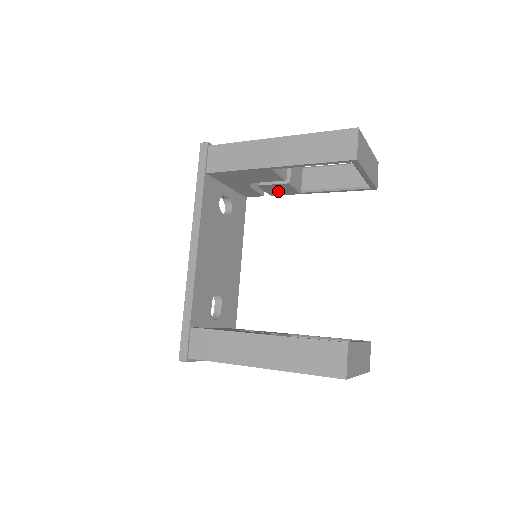
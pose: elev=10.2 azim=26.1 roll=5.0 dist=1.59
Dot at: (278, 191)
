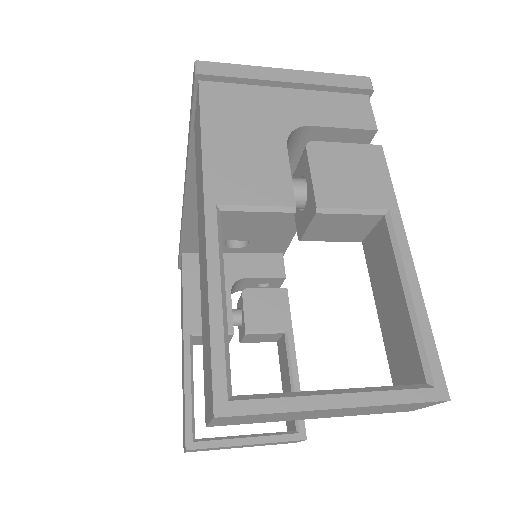
Dot at: occluded
